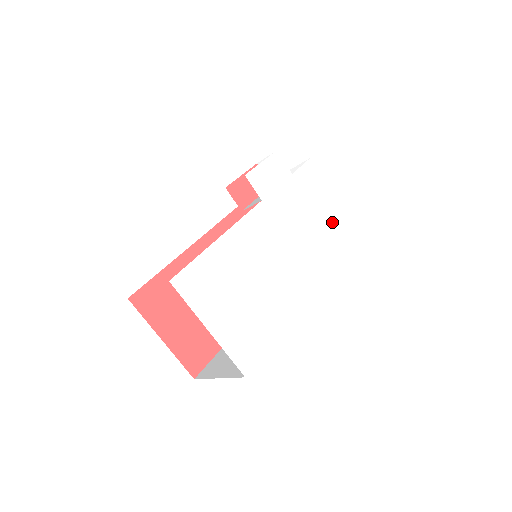
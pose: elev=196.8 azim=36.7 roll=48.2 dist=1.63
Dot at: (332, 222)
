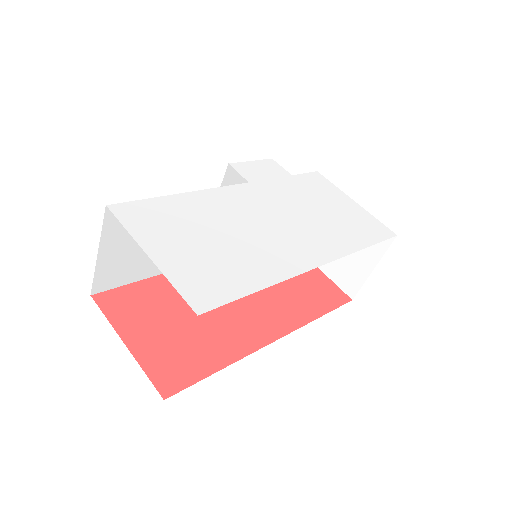
Dot at: (351, 218)
